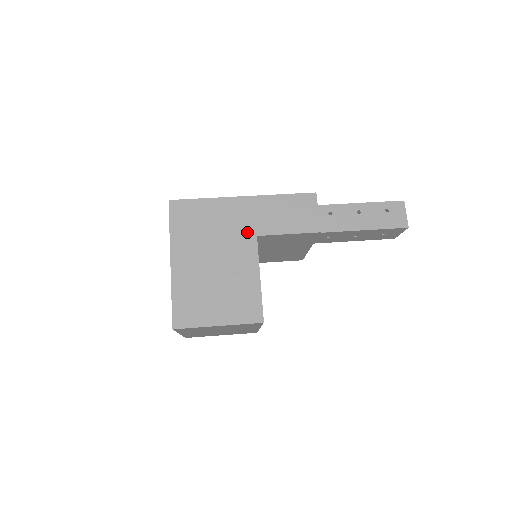
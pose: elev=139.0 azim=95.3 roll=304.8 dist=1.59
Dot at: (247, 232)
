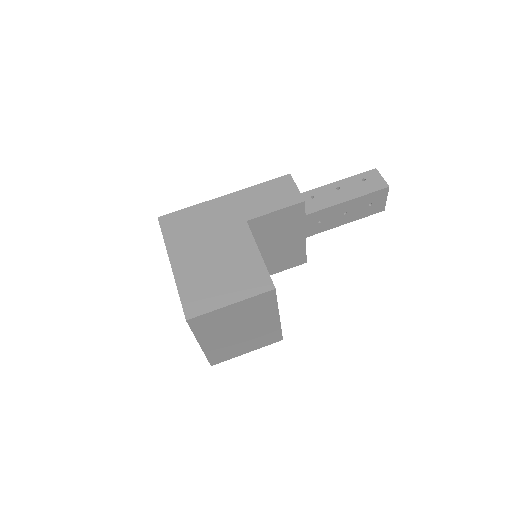
Dot at: (236, 220)
